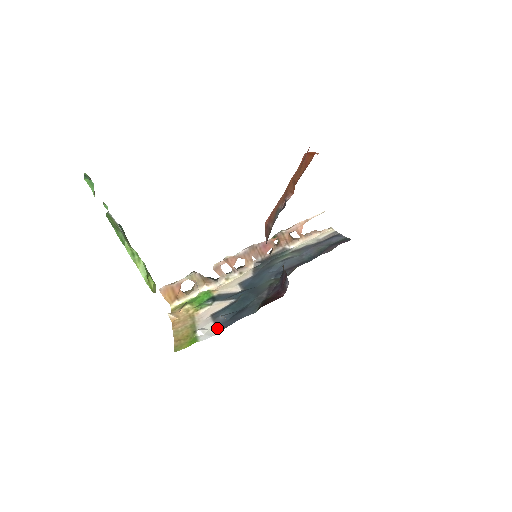
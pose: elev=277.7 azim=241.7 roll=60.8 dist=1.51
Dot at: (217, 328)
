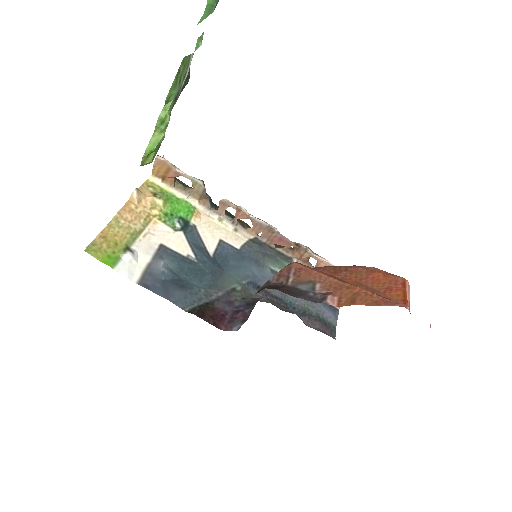
Dot at: (143, 275)
